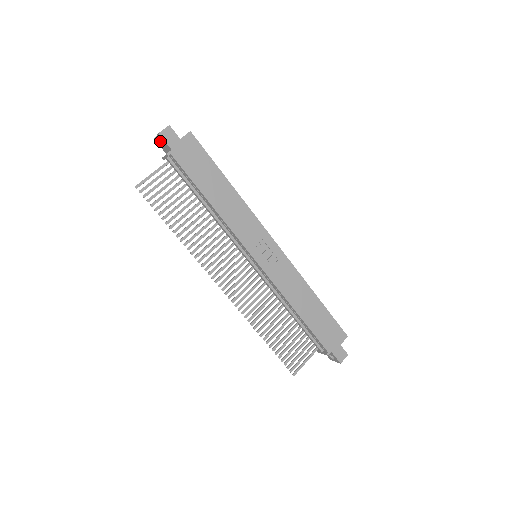
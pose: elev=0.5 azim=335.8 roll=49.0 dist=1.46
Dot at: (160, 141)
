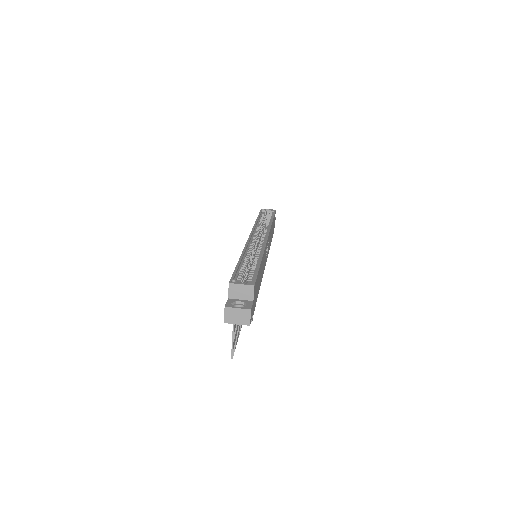
Dot at: (232, 319)
